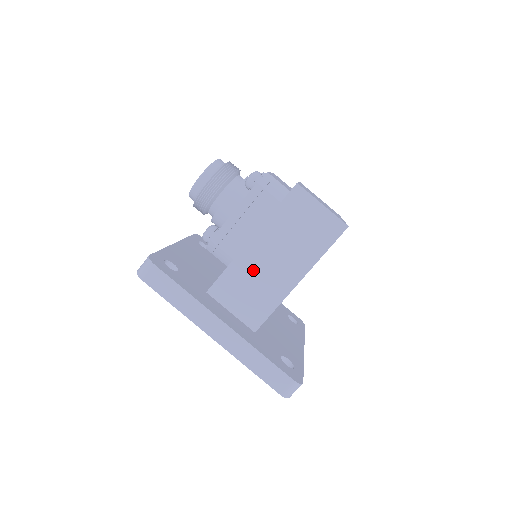
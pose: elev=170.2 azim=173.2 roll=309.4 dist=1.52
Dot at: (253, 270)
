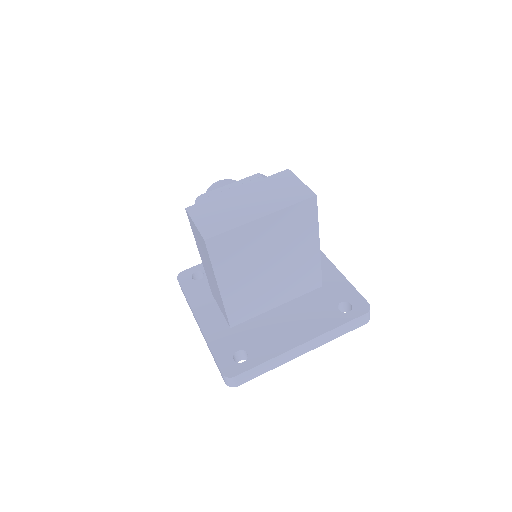
Dot at: occluded
